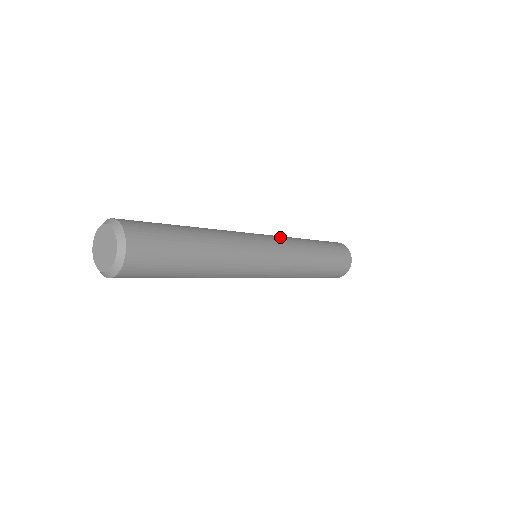
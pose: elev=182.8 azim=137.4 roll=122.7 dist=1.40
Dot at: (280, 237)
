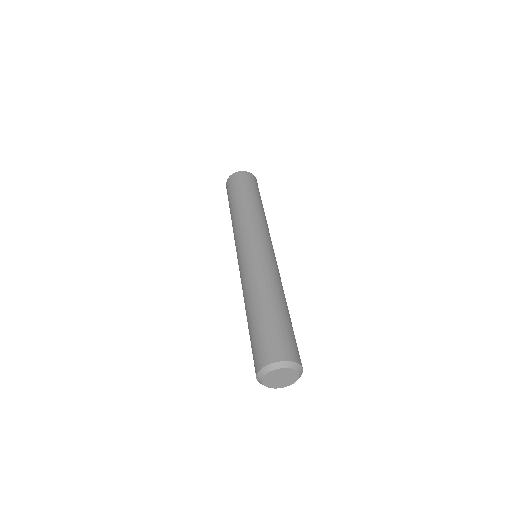
Dot at: (257, 227)
